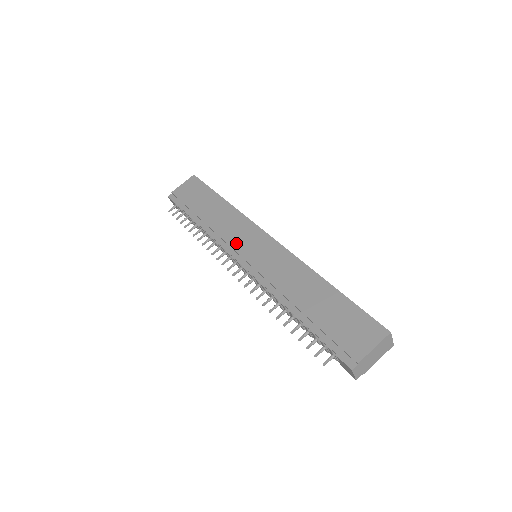
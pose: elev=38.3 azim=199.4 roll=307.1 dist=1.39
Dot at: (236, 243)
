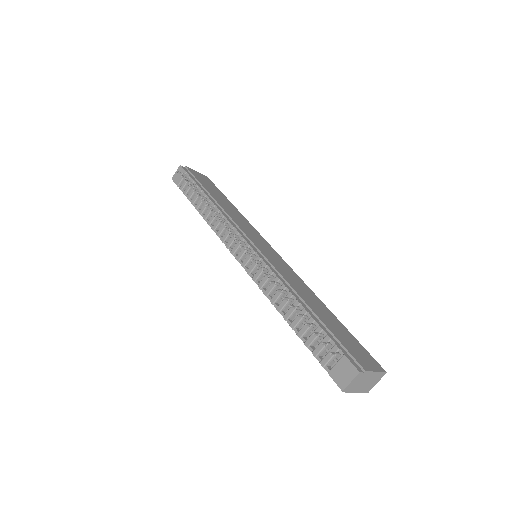
Dot at: (248, 233)
